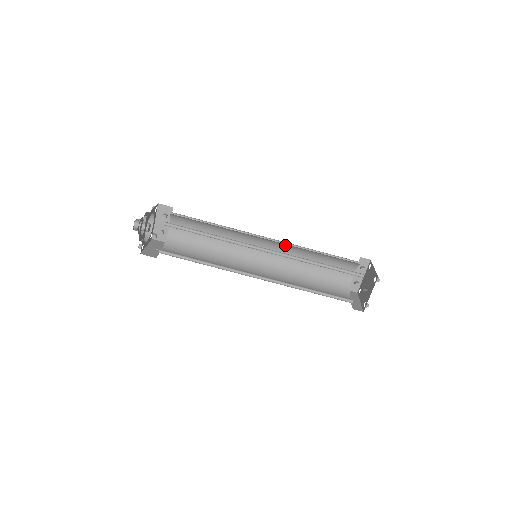
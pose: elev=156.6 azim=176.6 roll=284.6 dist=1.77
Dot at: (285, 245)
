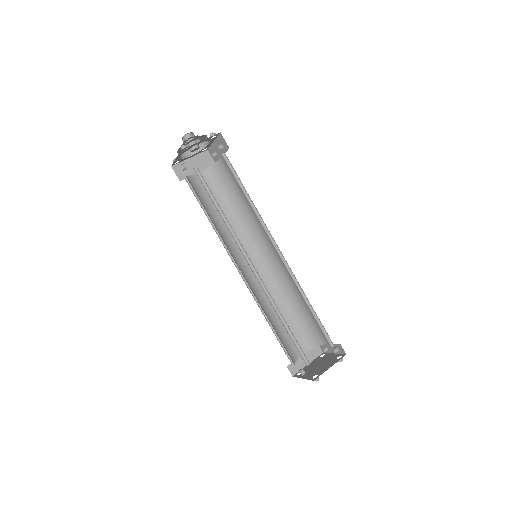
Dot at: occluded
